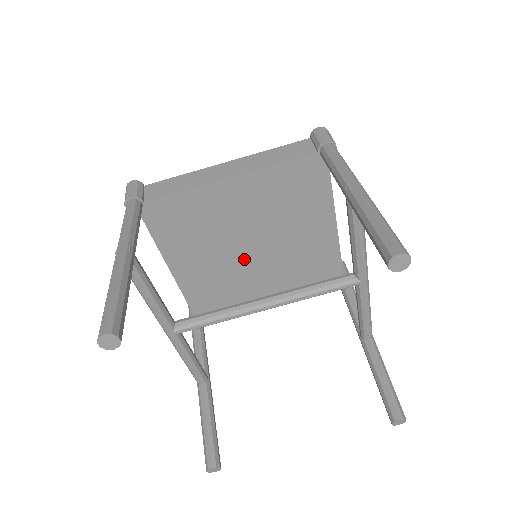
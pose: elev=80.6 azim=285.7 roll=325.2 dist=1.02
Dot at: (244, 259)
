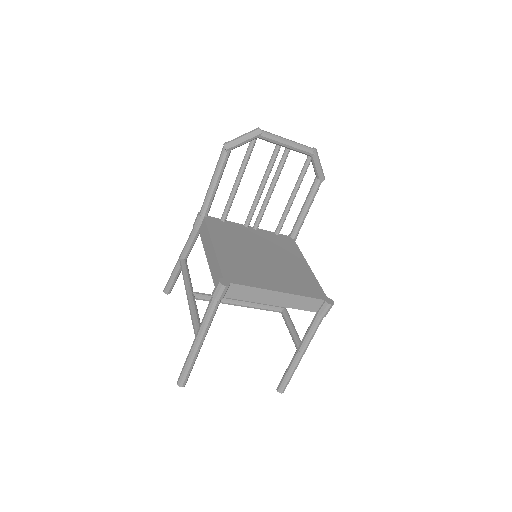
Dot at: occluded
